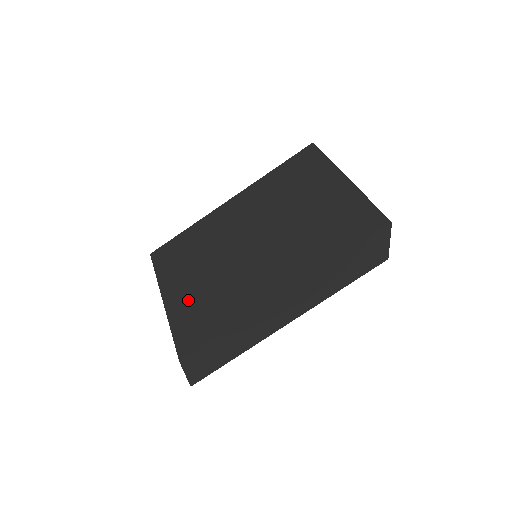
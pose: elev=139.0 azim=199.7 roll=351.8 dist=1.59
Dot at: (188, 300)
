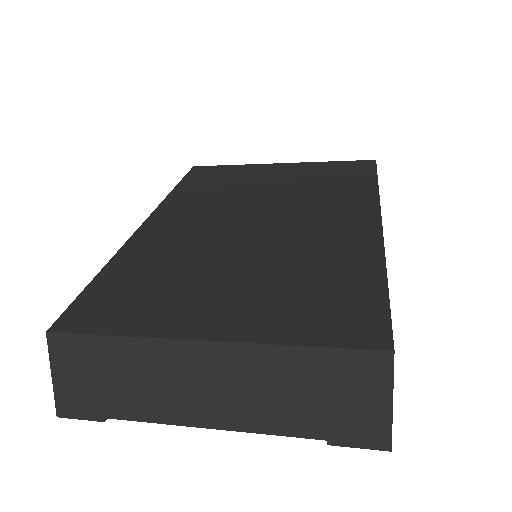
Dot at: (260, 304)
